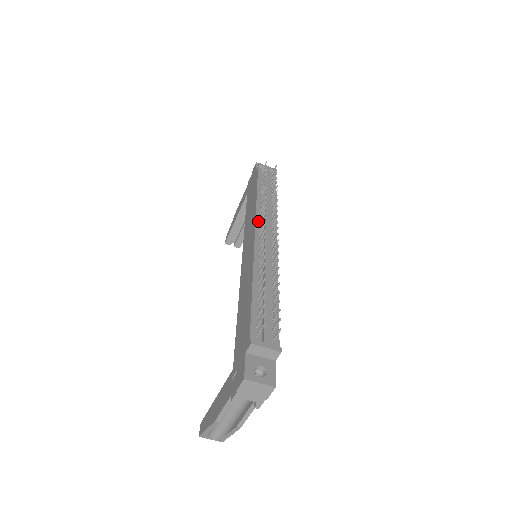
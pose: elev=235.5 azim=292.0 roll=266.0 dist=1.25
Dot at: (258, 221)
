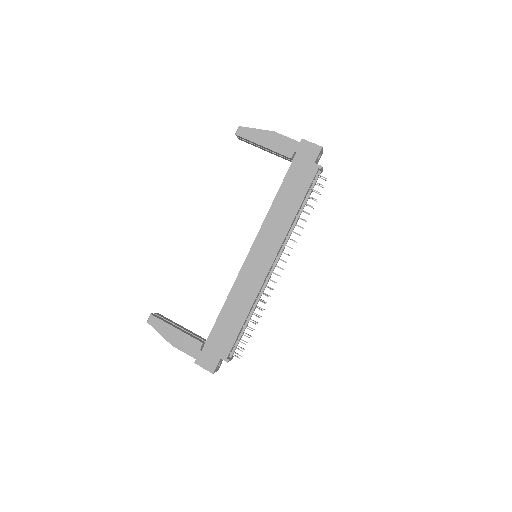
Dot at: (280, 250)
